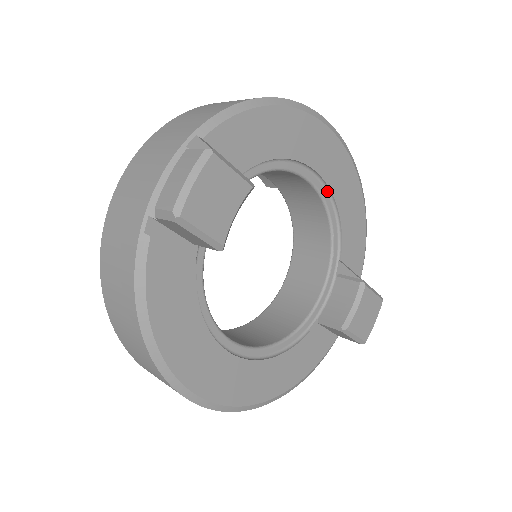
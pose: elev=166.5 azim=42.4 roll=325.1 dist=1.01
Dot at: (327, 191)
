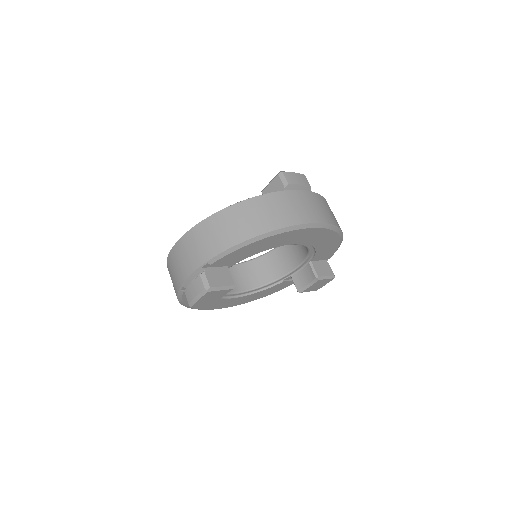
Dot at: (306, 243)
